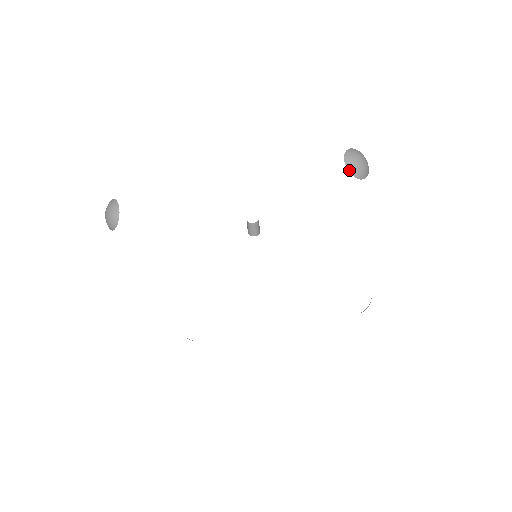
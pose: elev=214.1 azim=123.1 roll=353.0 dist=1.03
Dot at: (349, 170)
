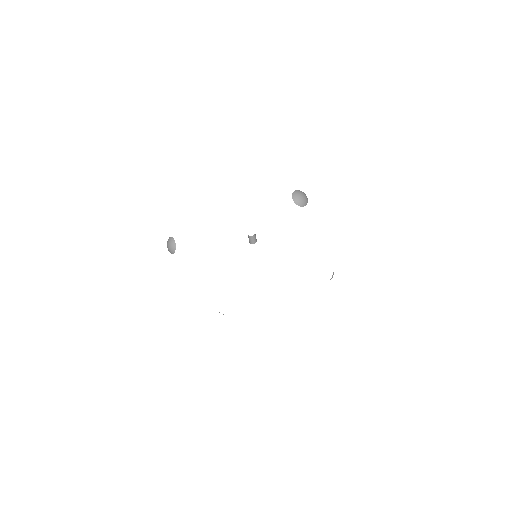
Dot at: (296, 203)
